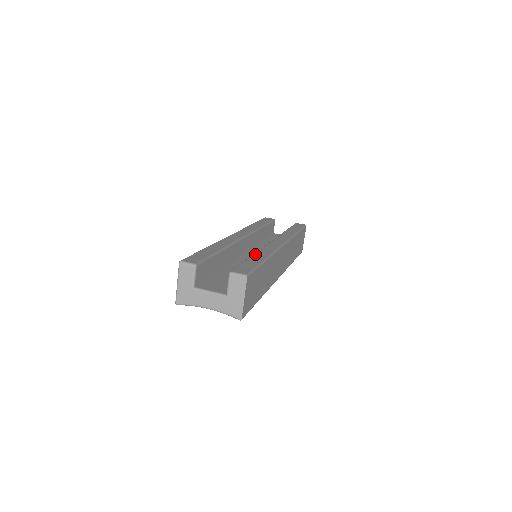
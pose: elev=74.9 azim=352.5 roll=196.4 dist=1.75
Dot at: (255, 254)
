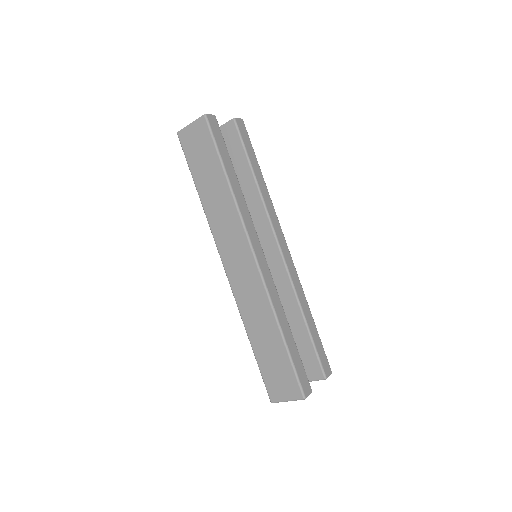
Dot at: (305, 314)
